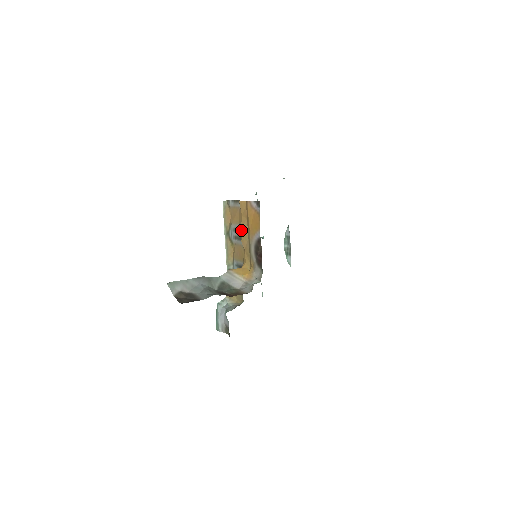
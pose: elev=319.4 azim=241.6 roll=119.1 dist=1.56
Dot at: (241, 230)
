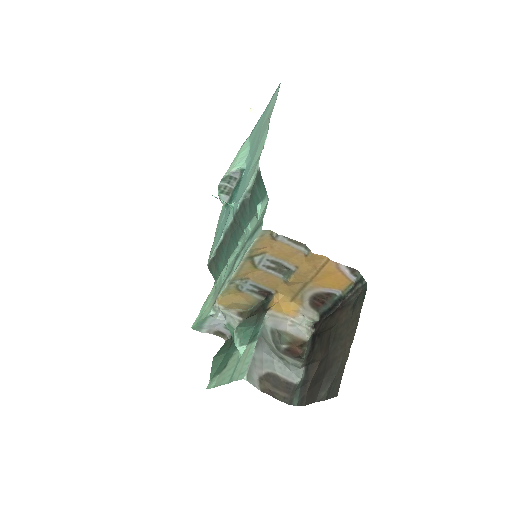
Dot at: (297, 275)
